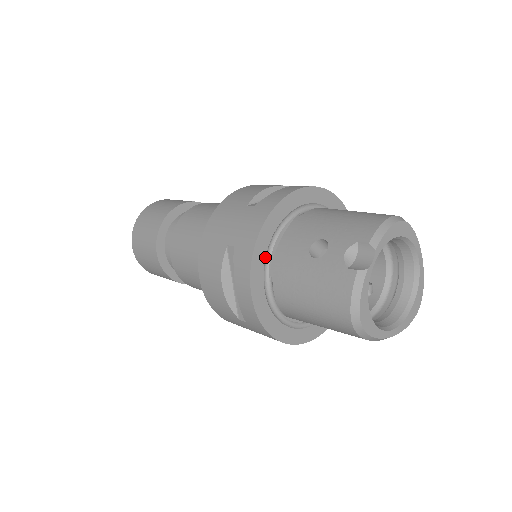
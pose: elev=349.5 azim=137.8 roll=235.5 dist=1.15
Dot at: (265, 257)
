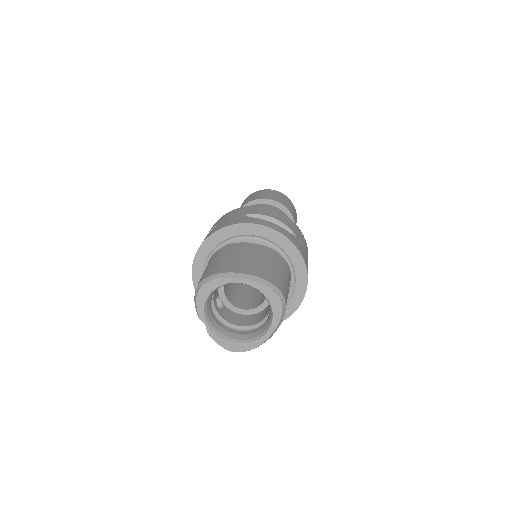
Dot at: occluded
